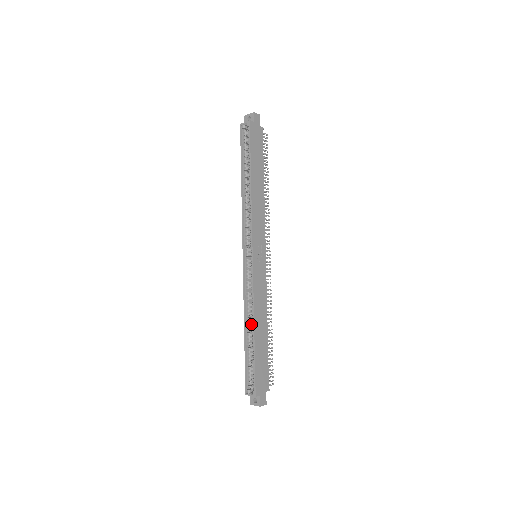
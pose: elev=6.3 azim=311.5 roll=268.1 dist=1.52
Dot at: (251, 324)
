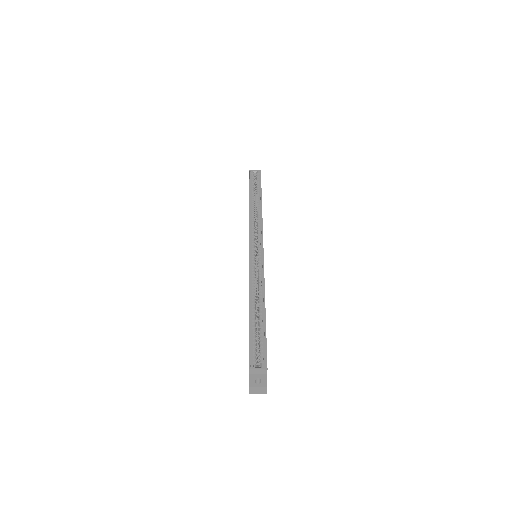
Dot at: (256, 303)
